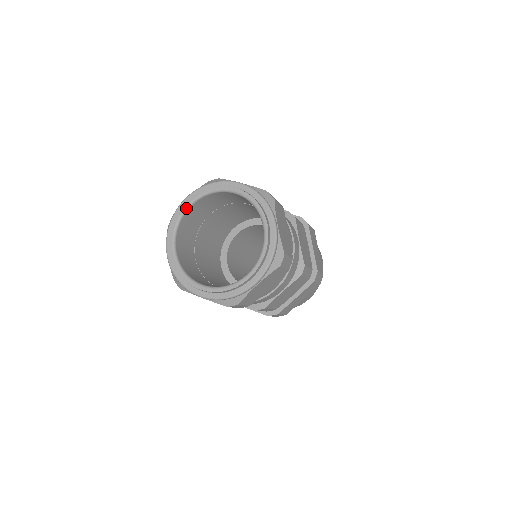
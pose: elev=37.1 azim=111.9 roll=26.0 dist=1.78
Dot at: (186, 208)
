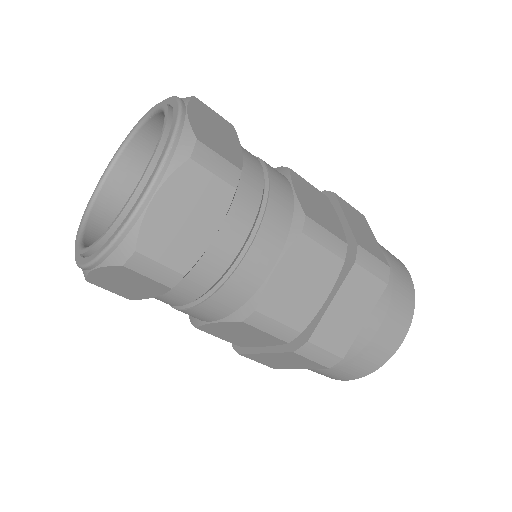
Dot at: (104, 175)
